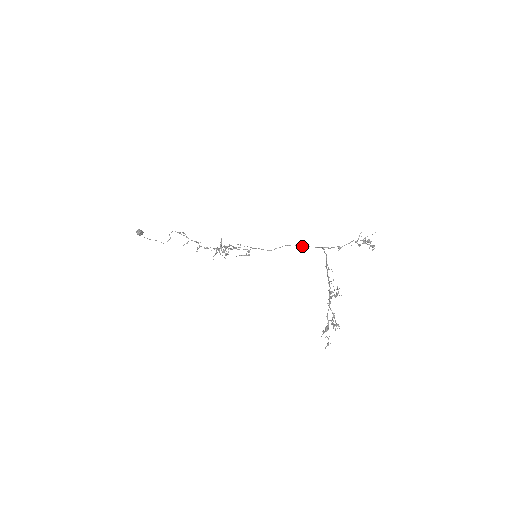
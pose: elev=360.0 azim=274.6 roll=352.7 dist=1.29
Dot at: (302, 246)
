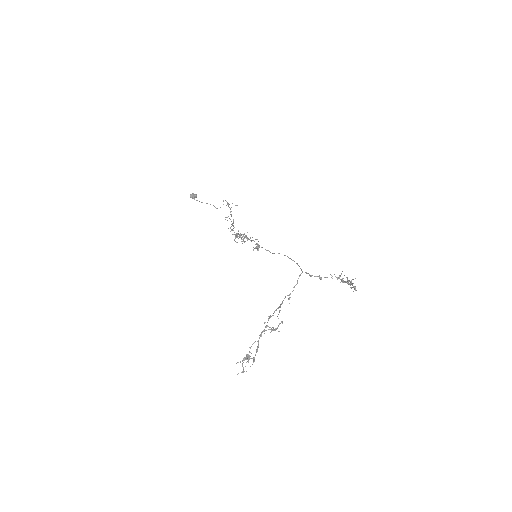
Dot at: occluded
